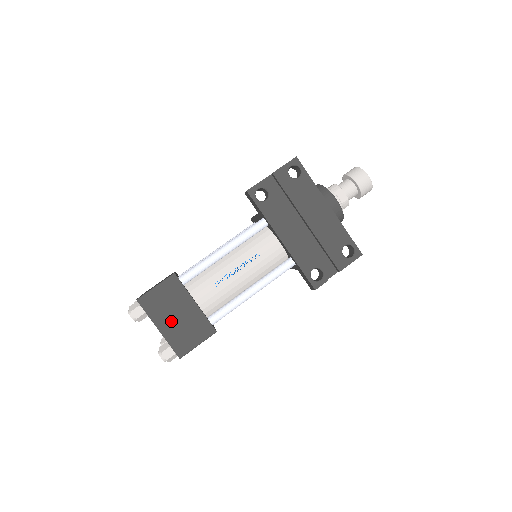
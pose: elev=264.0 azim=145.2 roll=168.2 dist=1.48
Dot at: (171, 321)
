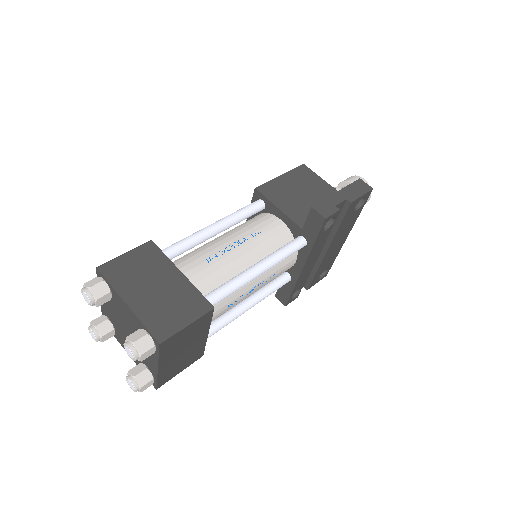
Dot at: (175, 357)
